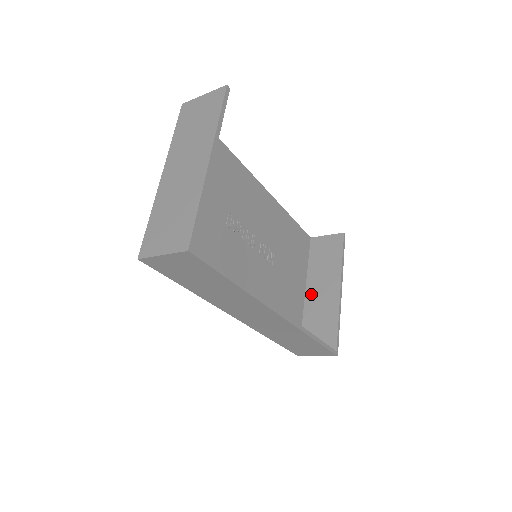
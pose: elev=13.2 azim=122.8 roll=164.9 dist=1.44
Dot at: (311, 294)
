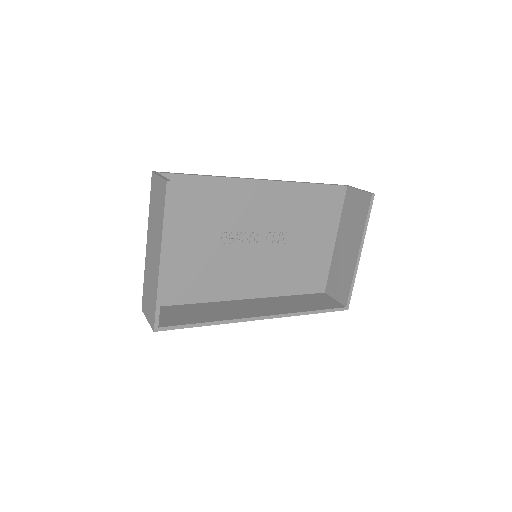
Dot at: (339, 247)
